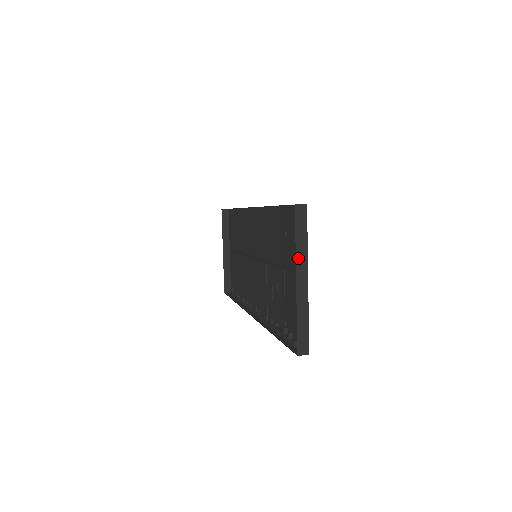
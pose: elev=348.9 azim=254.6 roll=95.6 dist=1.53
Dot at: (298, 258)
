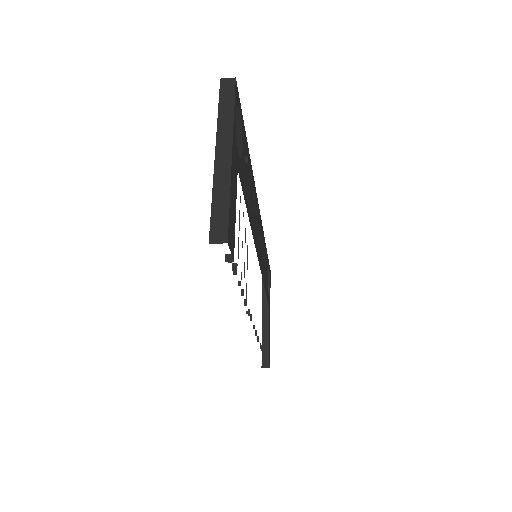
Dot at: (220, 128)
